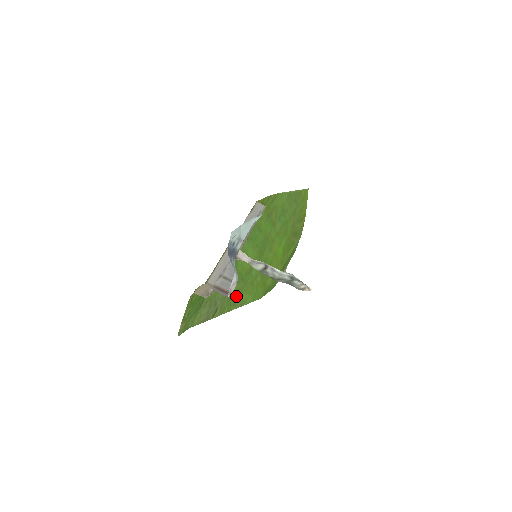
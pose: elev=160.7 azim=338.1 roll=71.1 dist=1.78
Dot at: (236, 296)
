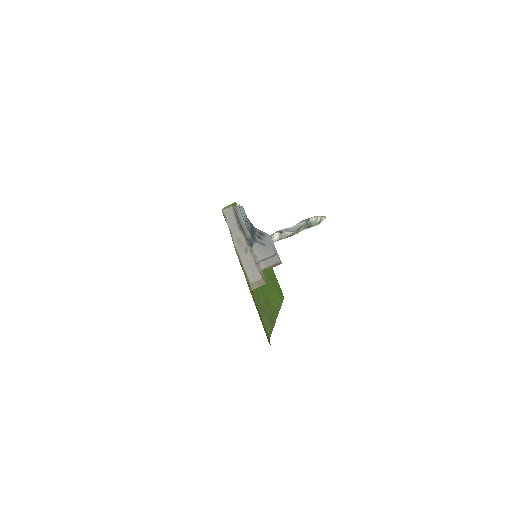
Dot at: (270, 301)
